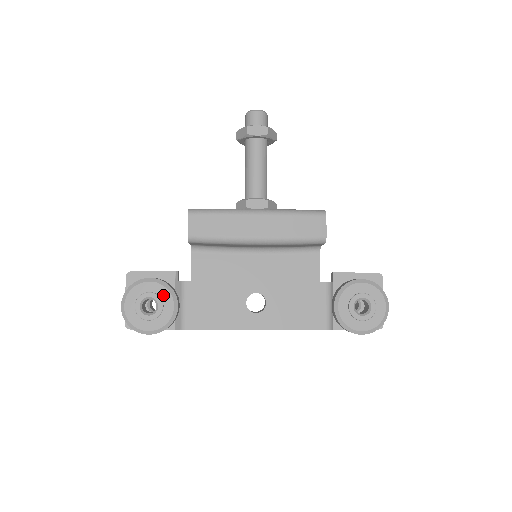
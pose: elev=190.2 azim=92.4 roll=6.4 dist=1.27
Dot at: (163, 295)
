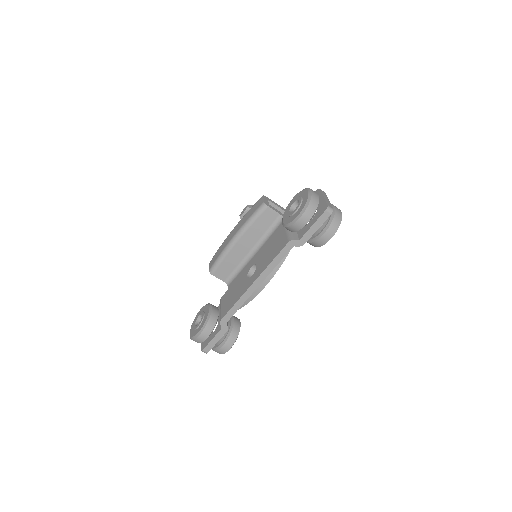
Dot at: (205, 309)
